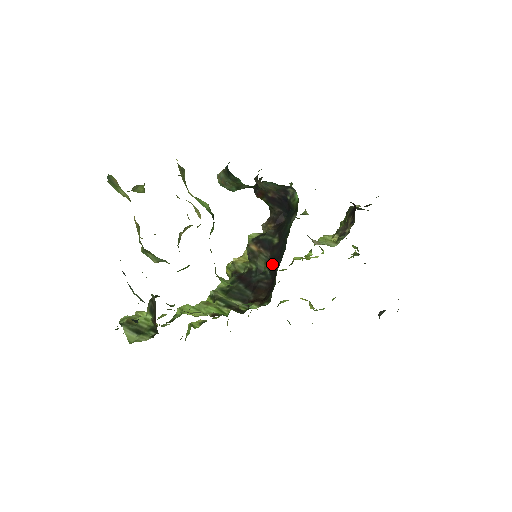
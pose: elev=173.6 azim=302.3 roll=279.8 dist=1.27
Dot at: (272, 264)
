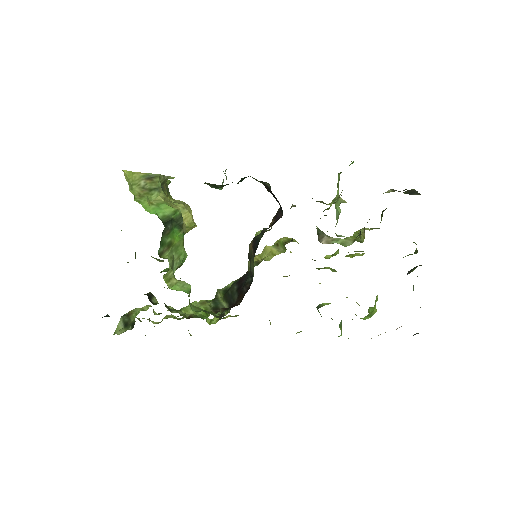
Dot at: occluded
